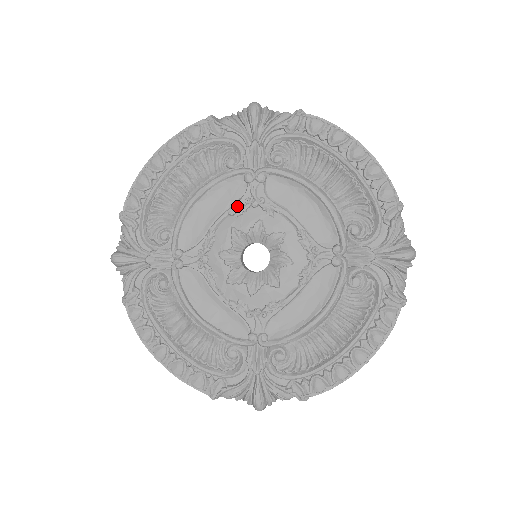
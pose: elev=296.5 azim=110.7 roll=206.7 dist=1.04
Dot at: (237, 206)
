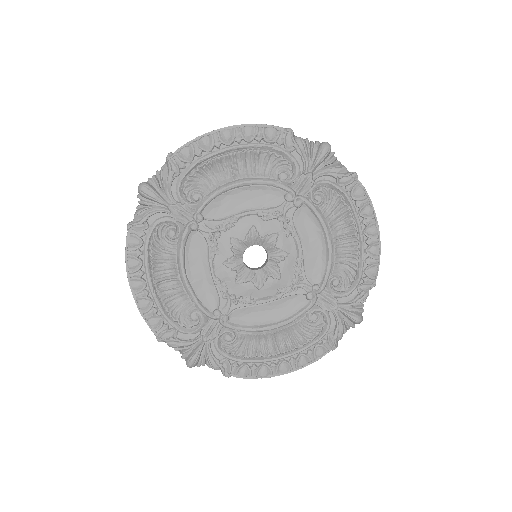
Dot at: (267, 212)
